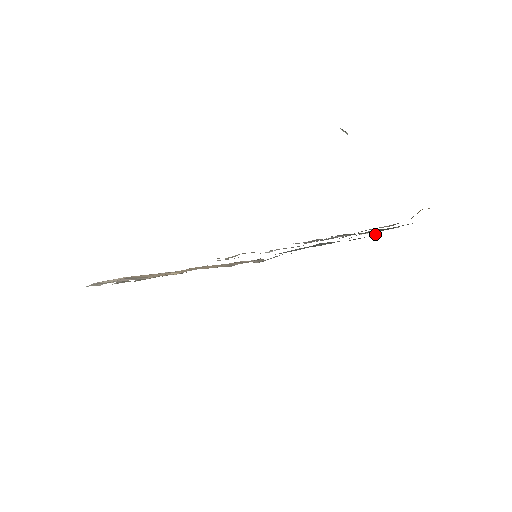
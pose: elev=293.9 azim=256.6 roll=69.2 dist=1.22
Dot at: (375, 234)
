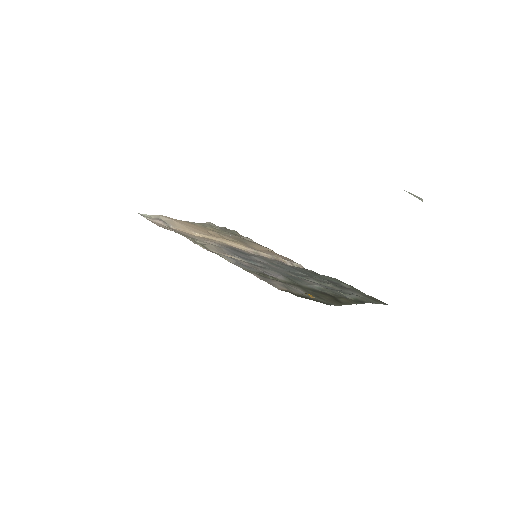
Dot at: (373, 303)
